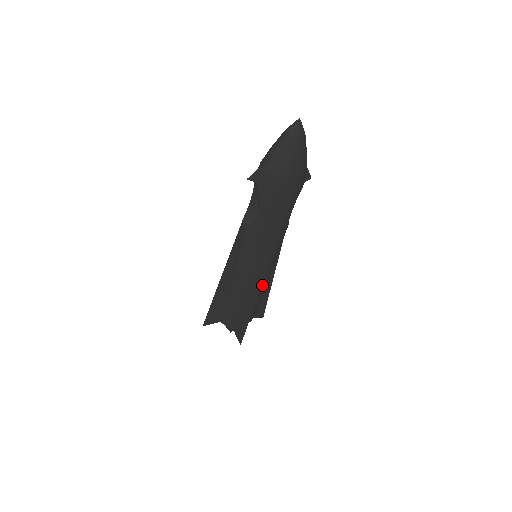
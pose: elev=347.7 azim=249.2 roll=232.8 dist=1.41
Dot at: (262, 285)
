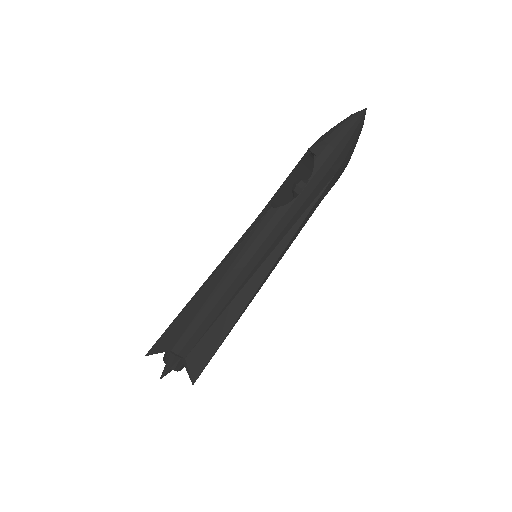
Dot at: occluded
